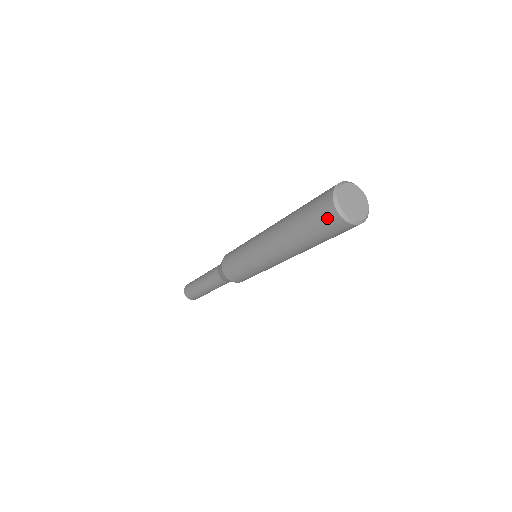
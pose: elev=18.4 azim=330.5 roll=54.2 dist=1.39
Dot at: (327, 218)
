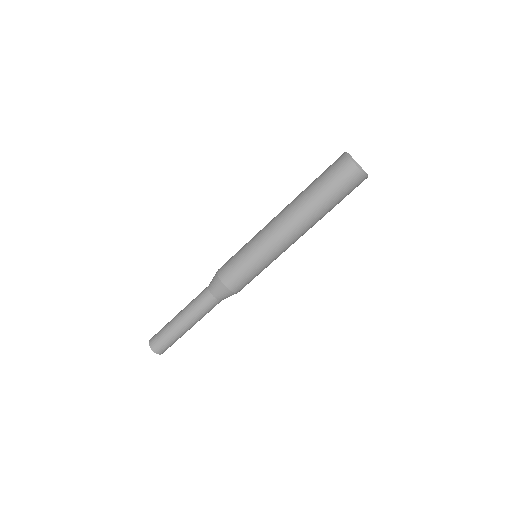
Dot at: (336, 162)
